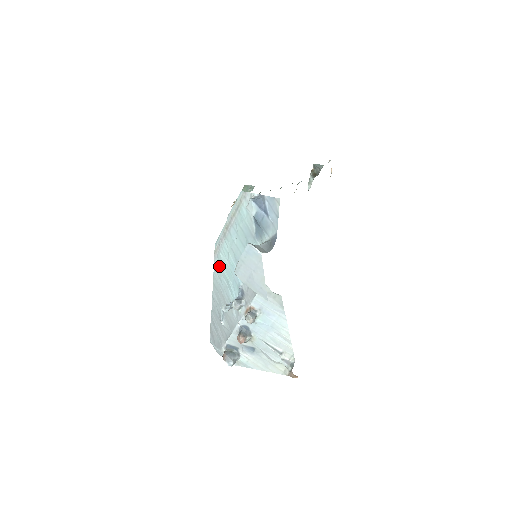
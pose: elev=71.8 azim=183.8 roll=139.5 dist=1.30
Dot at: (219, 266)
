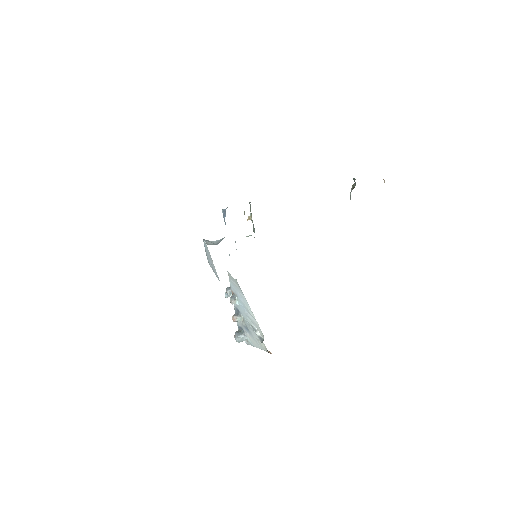
Dot at: occluded
